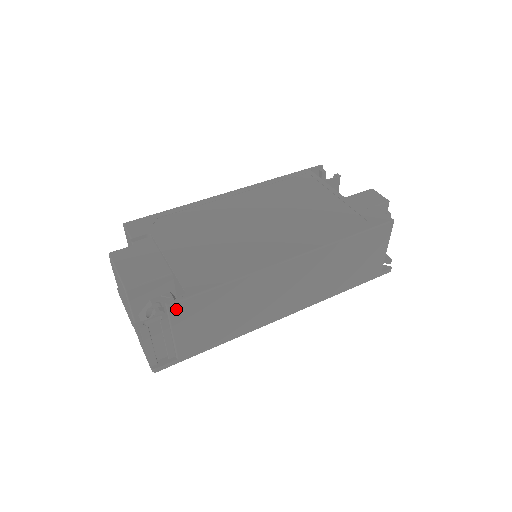
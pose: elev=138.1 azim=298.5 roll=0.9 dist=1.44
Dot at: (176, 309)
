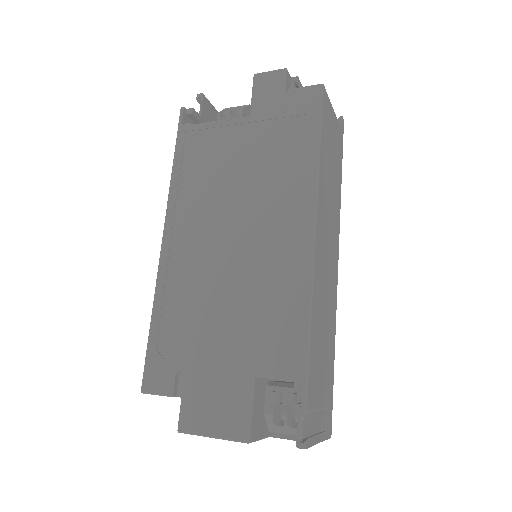
Dot at: (309, 401)
